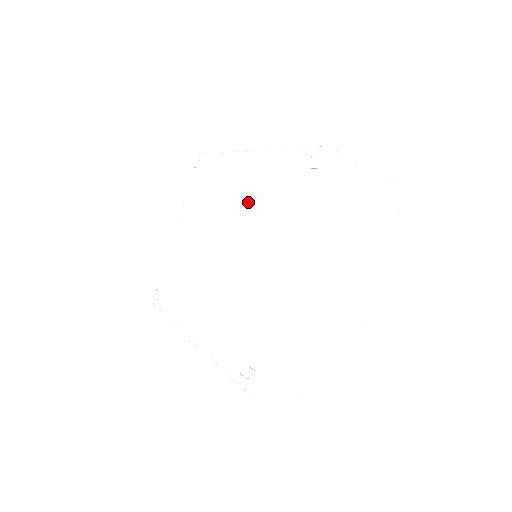
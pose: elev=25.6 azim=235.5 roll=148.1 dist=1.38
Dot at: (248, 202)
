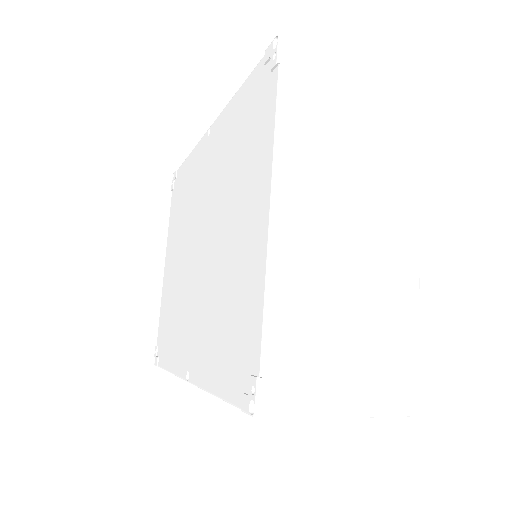
Dot at: (218, 174)
